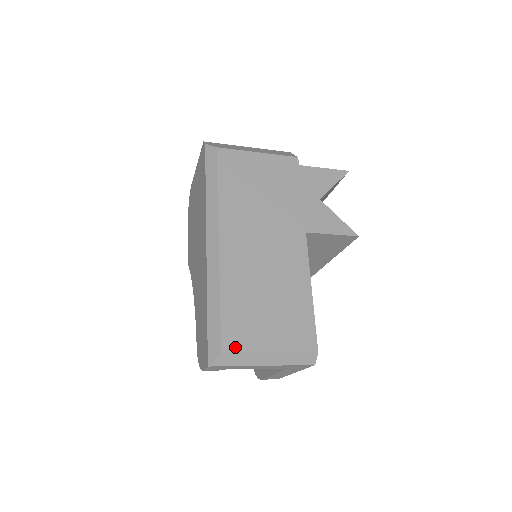
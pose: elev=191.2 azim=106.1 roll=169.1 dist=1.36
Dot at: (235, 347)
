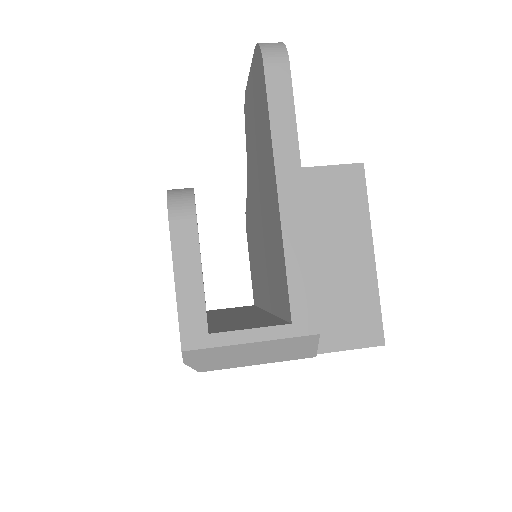
Dot at: occluded
